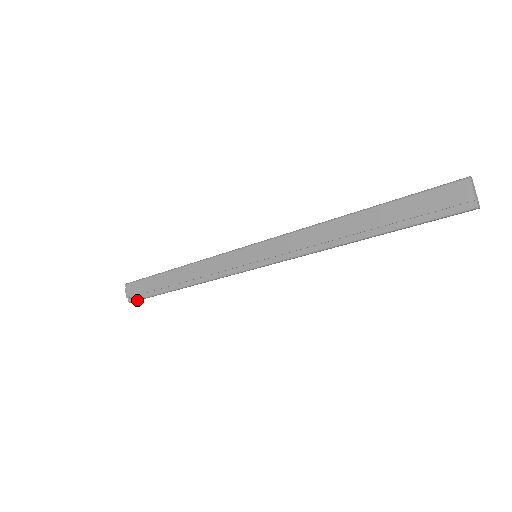
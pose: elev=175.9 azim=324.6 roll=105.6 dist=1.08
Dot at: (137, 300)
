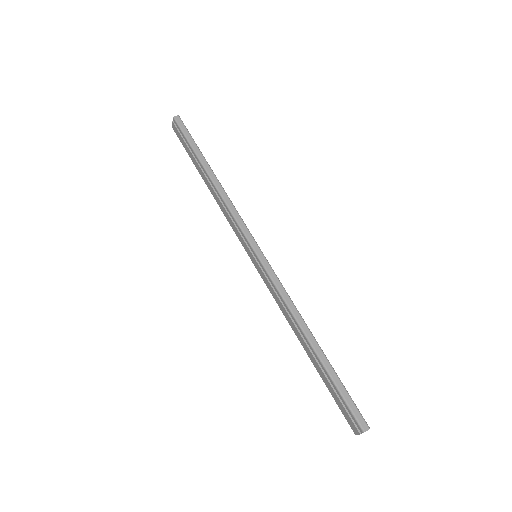
Dot at: occluded
